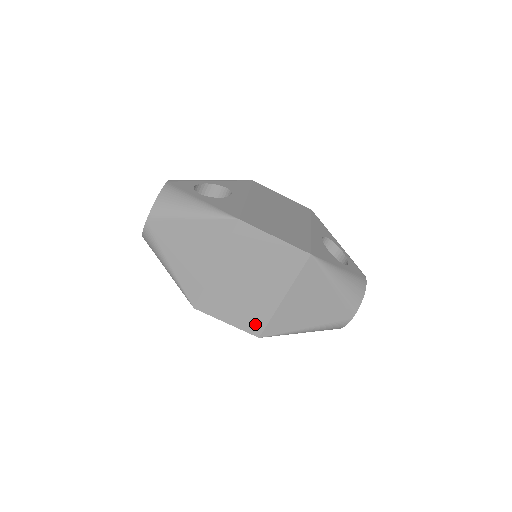
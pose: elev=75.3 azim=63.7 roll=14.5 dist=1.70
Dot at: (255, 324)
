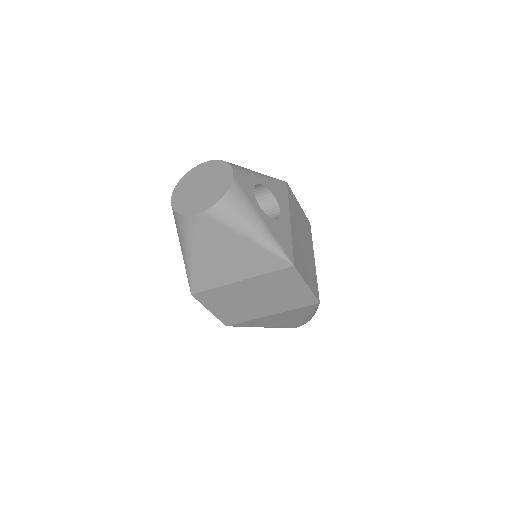
Dot at: (232, 319)
